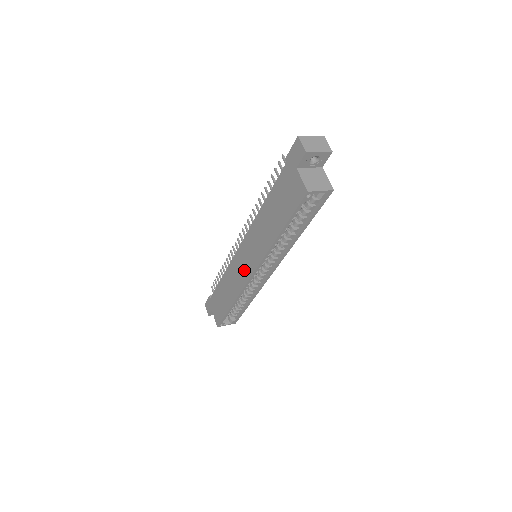
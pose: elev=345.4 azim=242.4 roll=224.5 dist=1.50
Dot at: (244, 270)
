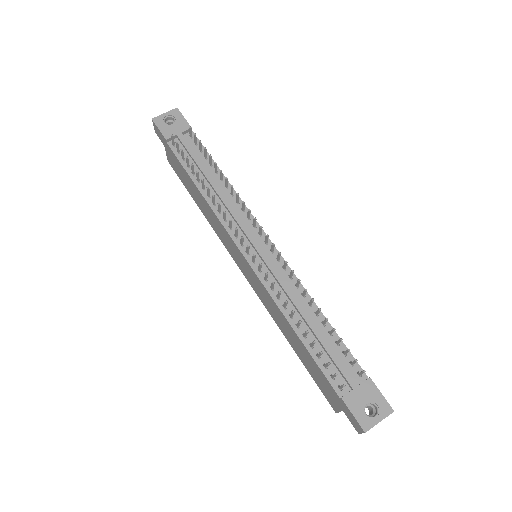
Dot at: (235, 257)
